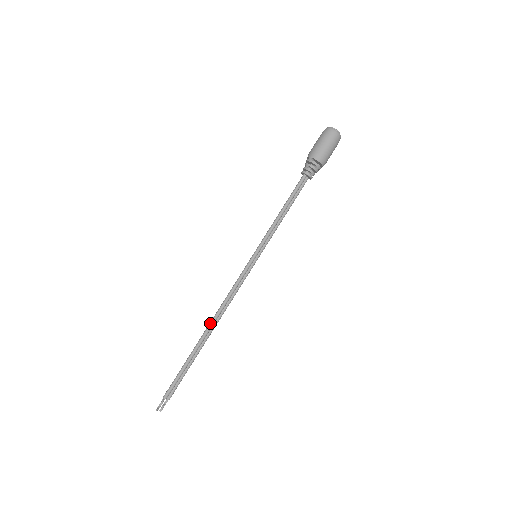
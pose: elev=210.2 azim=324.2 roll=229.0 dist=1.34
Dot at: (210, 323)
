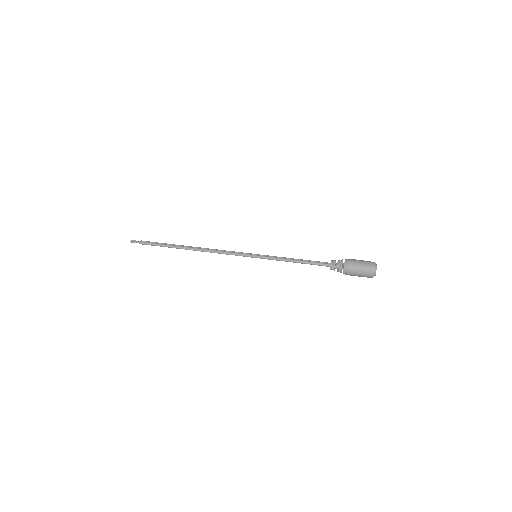
Dot at: (197, 250)
